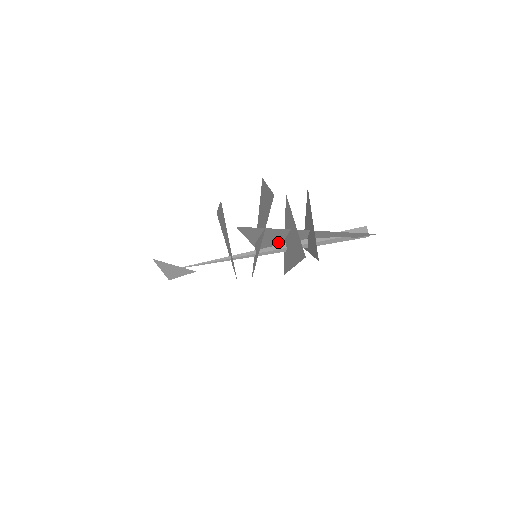
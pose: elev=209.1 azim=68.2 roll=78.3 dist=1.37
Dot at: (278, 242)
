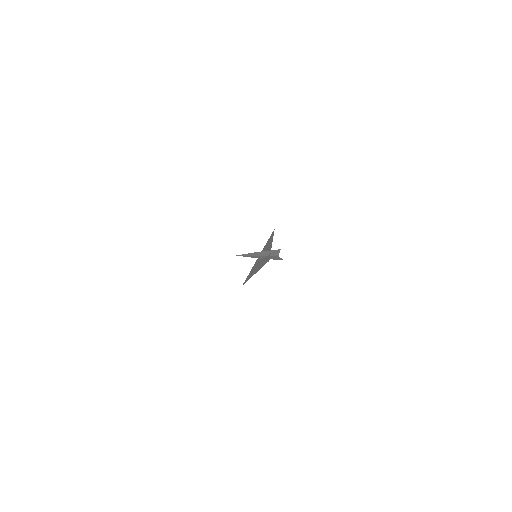
Dot at: occluded
